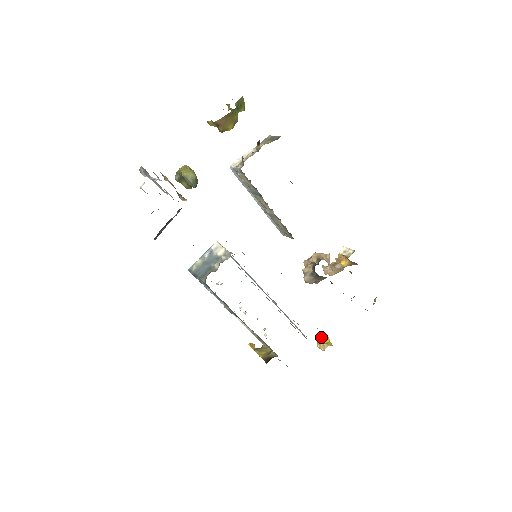
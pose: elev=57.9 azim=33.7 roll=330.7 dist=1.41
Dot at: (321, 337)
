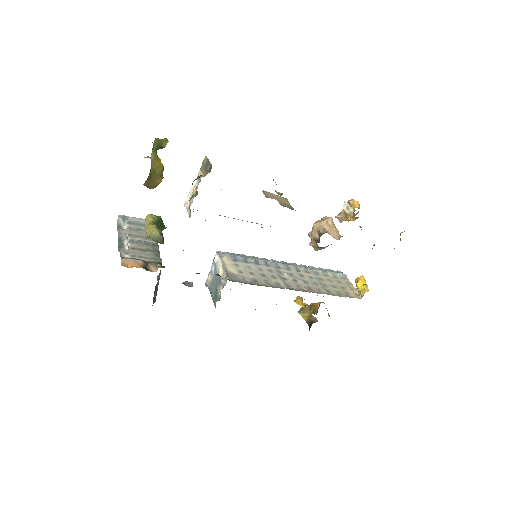
Dot at: (356, 284)
